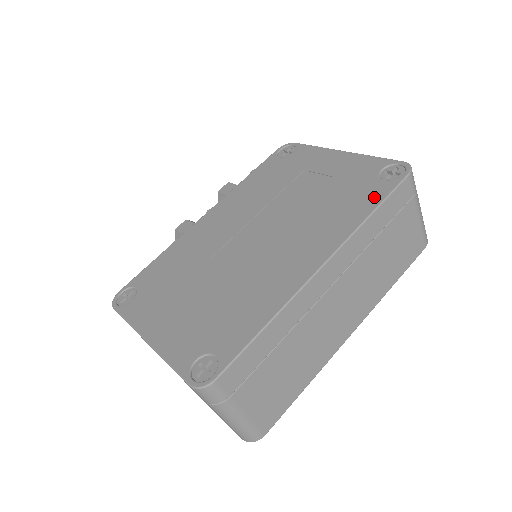
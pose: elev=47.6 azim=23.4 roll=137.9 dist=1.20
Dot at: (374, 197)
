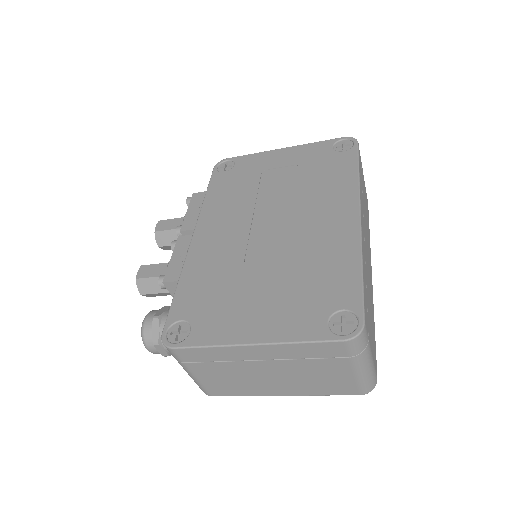
Dot at: (349, 162)
